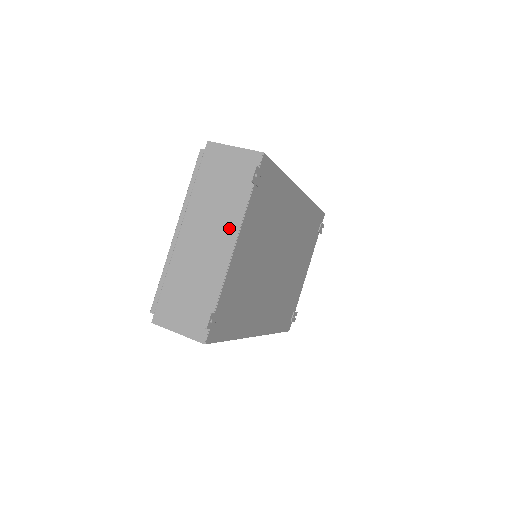
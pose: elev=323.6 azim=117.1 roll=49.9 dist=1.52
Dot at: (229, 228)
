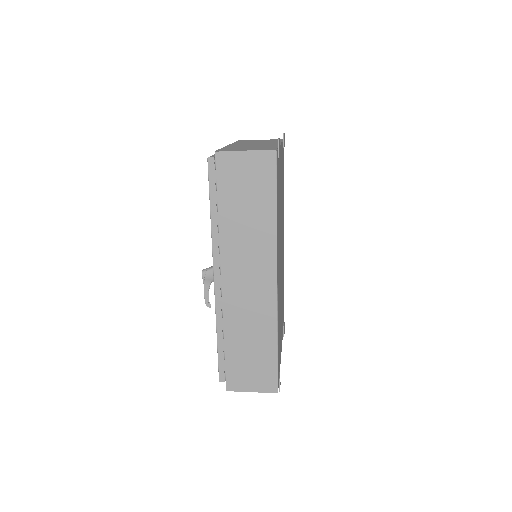
Dot at: occluded
